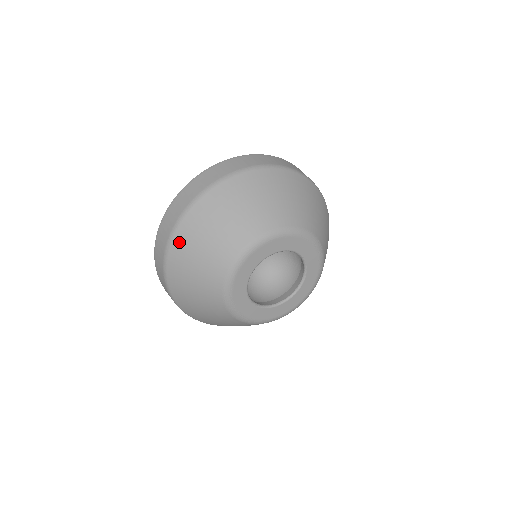
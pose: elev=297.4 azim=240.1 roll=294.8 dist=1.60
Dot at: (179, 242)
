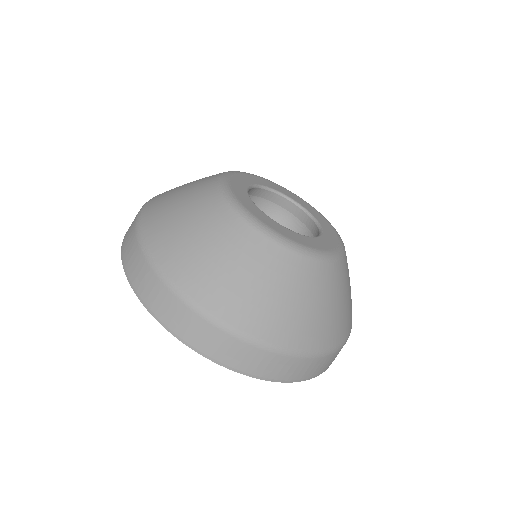
Dot at: (151, 206)
